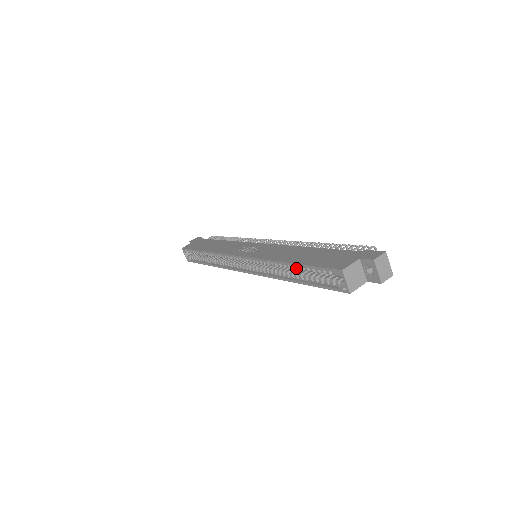
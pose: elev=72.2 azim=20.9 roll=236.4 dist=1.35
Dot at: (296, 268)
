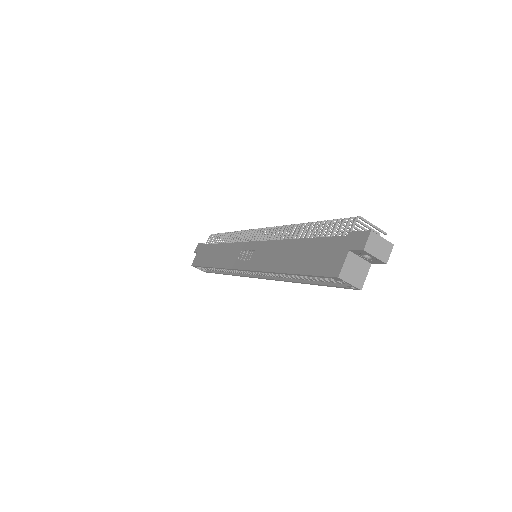
Dot at: occluded
